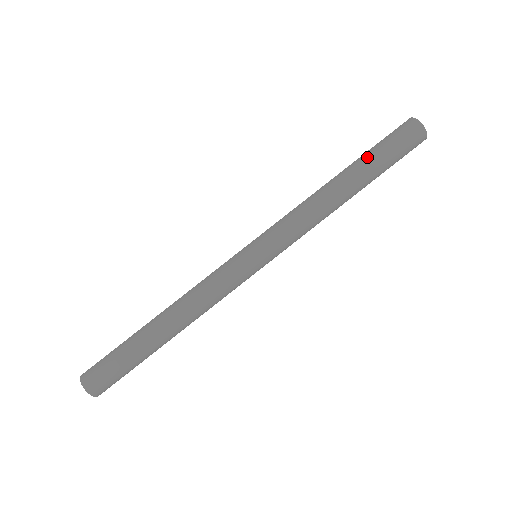
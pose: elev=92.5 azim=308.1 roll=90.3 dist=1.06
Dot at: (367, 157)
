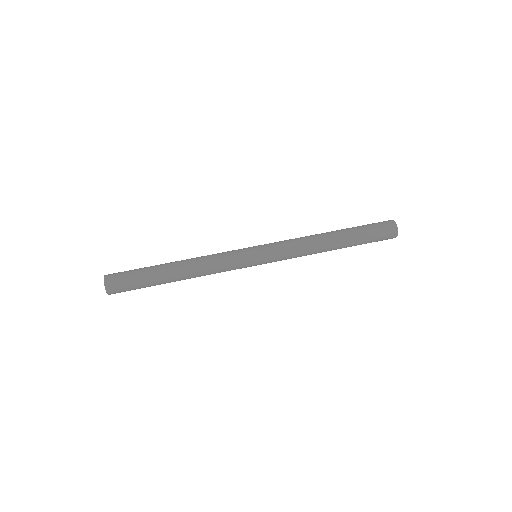
Dot at: occluded
